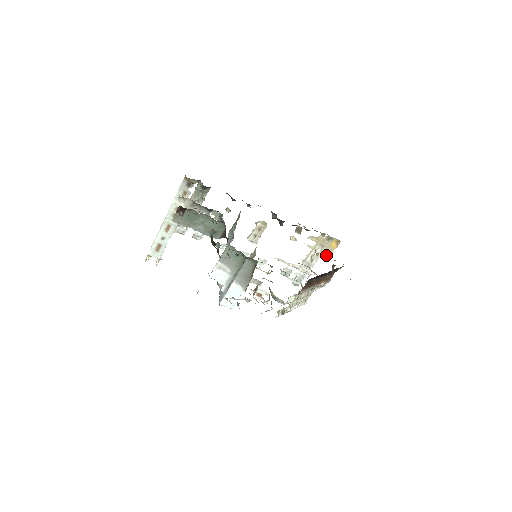
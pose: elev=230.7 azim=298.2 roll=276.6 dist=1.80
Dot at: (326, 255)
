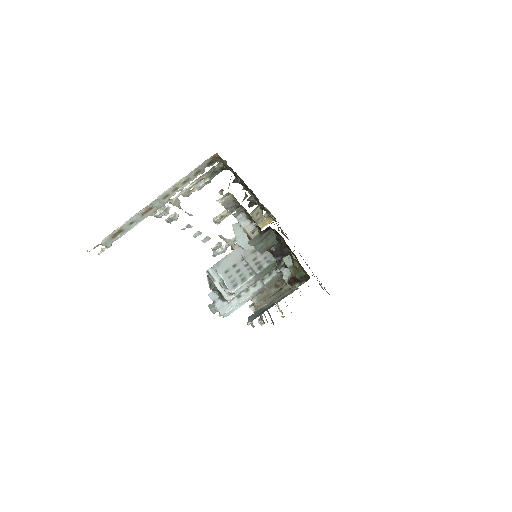
Dot at: occluded
